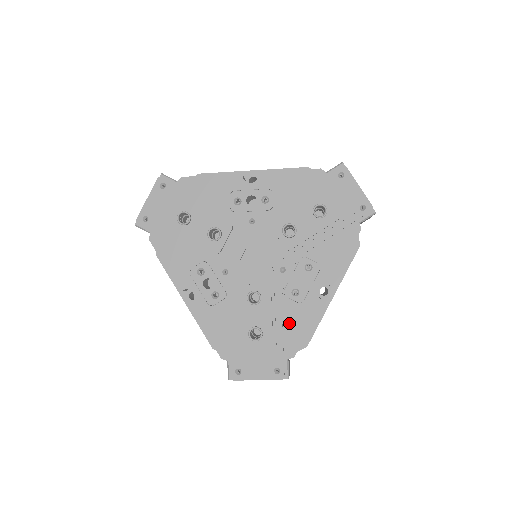
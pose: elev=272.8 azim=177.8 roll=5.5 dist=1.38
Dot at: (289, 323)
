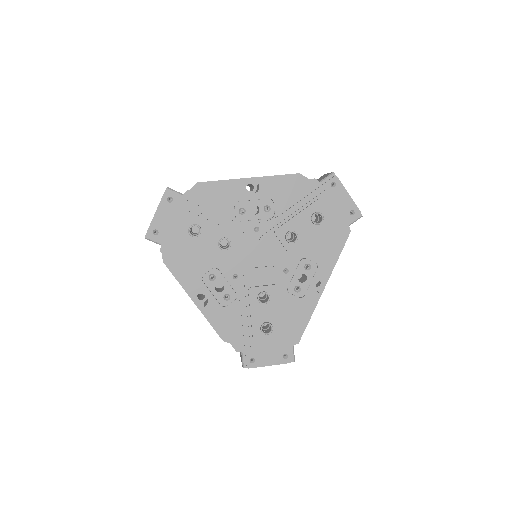
Dot at: (293, 315)
